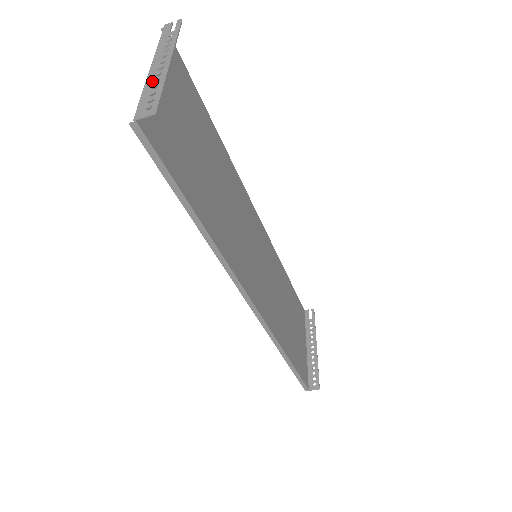
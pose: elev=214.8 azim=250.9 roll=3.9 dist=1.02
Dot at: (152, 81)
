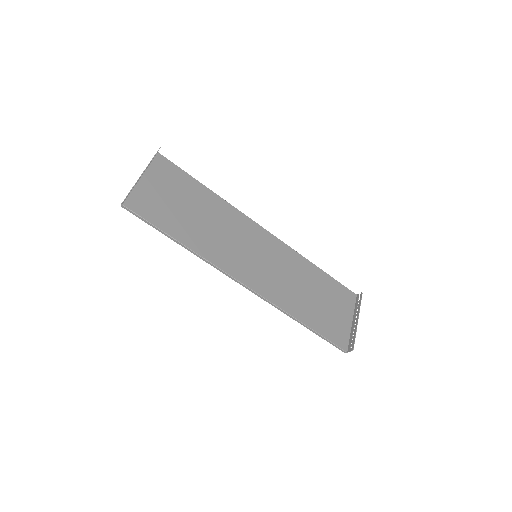
Dot at: (135, 184)
